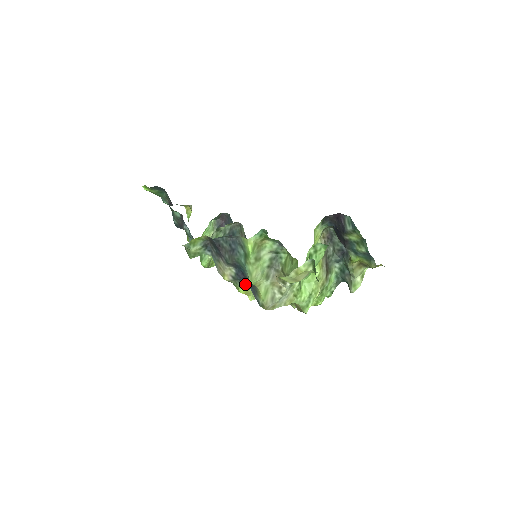
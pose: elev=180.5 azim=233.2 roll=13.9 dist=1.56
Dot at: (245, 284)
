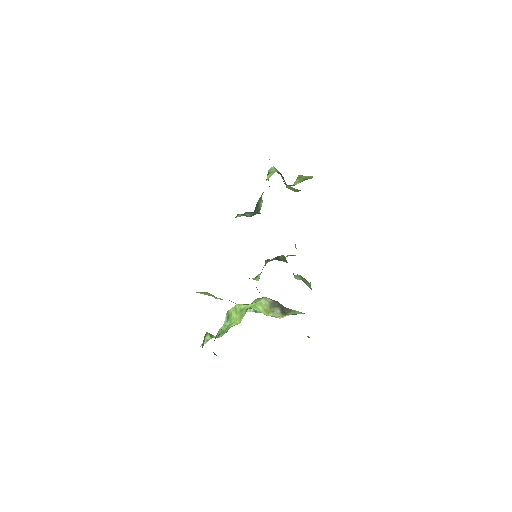
Dot at: occluded
